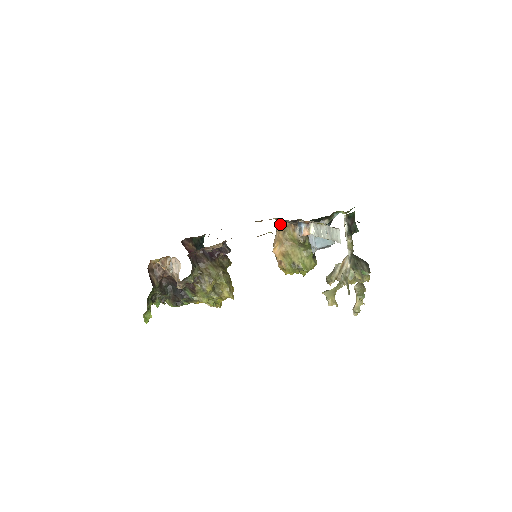
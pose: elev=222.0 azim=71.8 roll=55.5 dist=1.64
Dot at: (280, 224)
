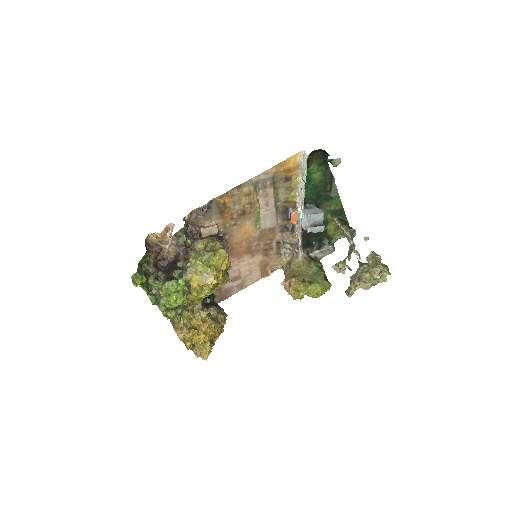
Dot at: (286, 266)
